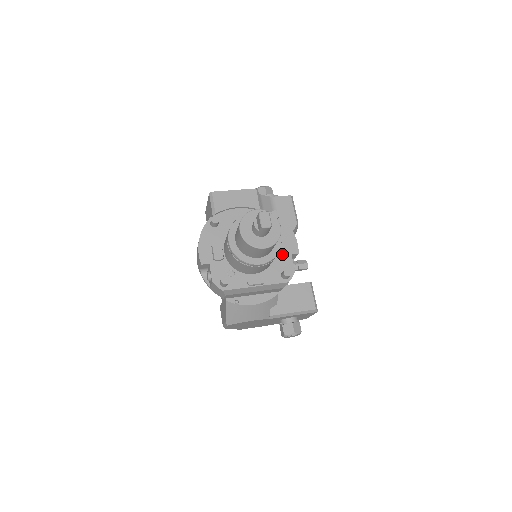
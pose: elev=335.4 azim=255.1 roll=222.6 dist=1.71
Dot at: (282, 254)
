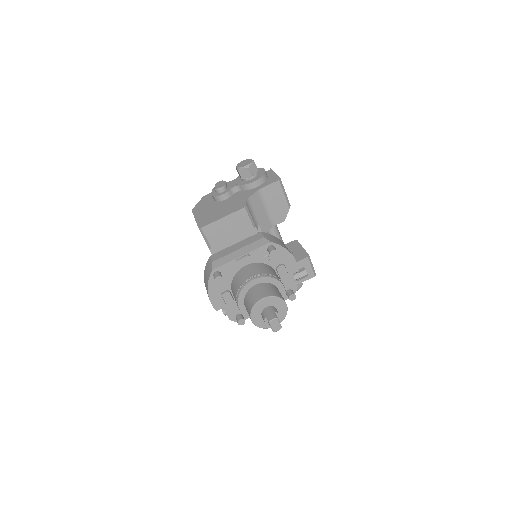
Dot at: (284, 277)
